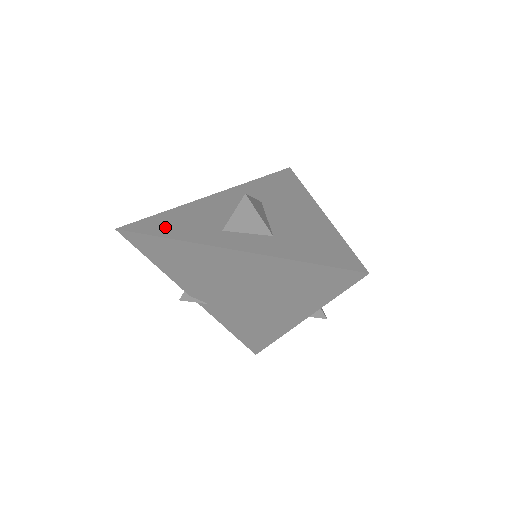
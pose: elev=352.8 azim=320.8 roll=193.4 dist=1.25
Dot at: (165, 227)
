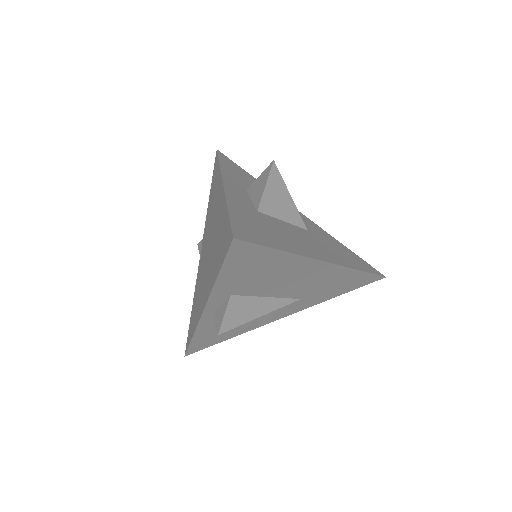
Dot at: (233, 168)
